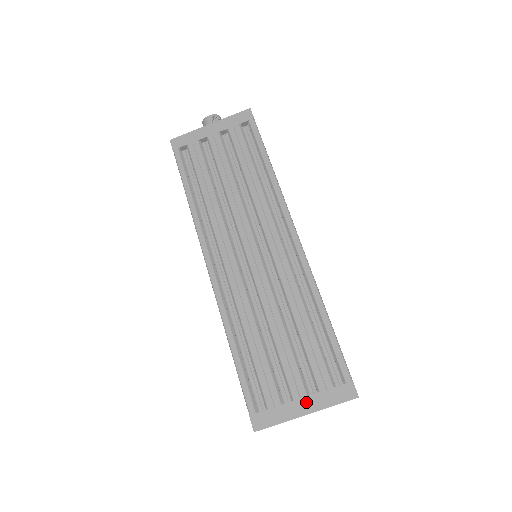
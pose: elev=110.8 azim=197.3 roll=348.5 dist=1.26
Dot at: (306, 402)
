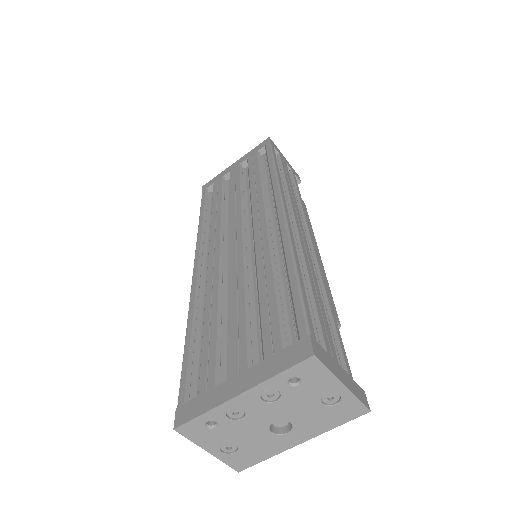
Dot at: (244, 377)
